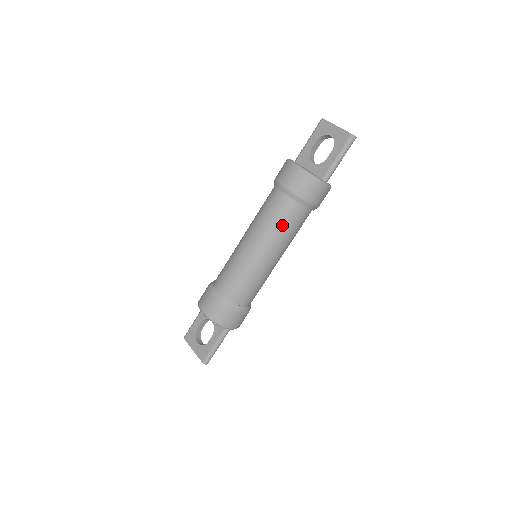
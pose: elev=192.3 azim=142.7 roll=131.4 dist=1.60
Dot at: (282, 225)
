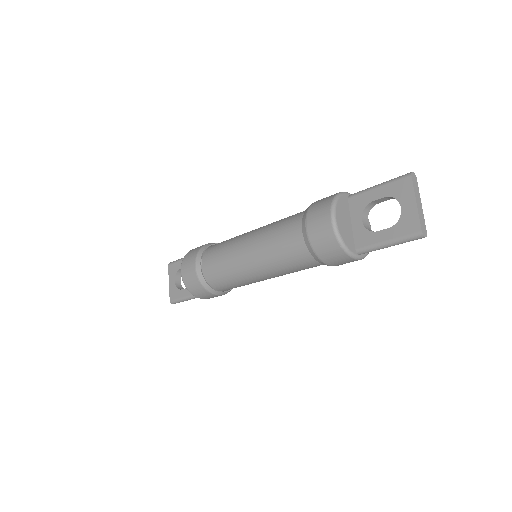
Dot at: (286, 262)
